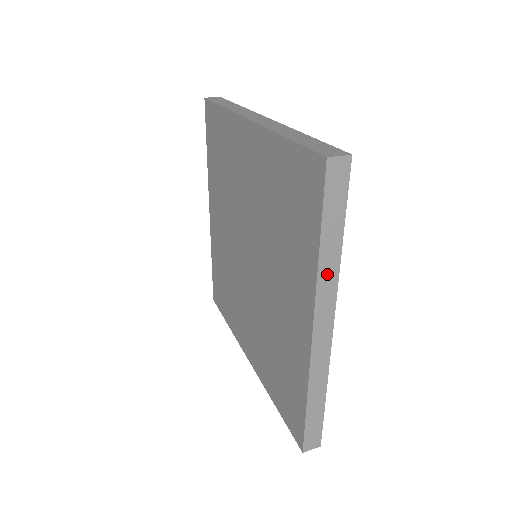
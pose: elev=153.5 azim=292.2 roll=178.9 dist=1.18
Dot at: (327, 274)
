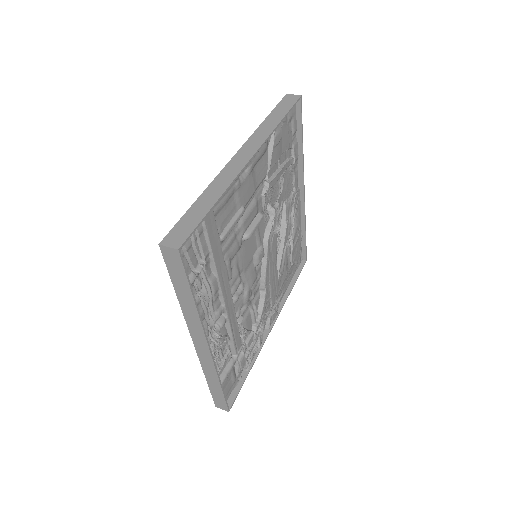
Dot at: (190, 314)
